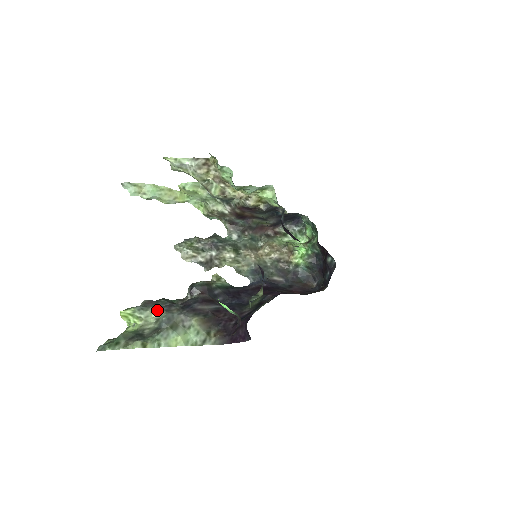
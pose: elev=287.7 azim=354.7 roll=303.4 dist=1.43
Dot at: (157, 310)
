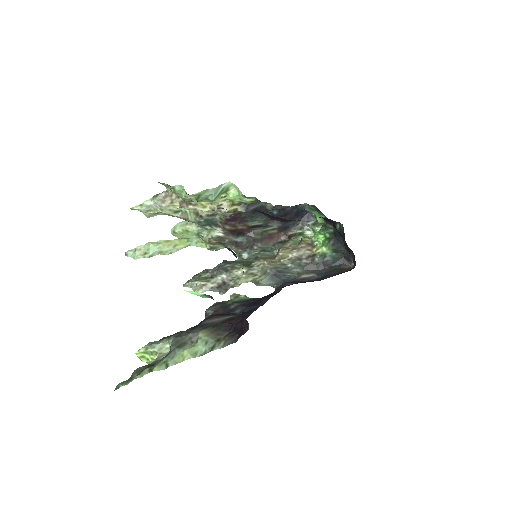
Dot at: (168, 339)
